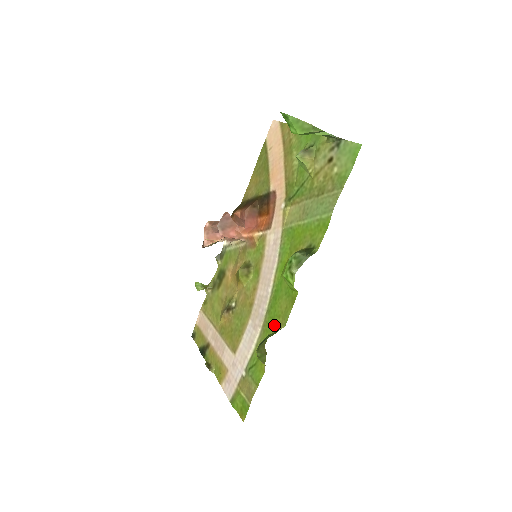
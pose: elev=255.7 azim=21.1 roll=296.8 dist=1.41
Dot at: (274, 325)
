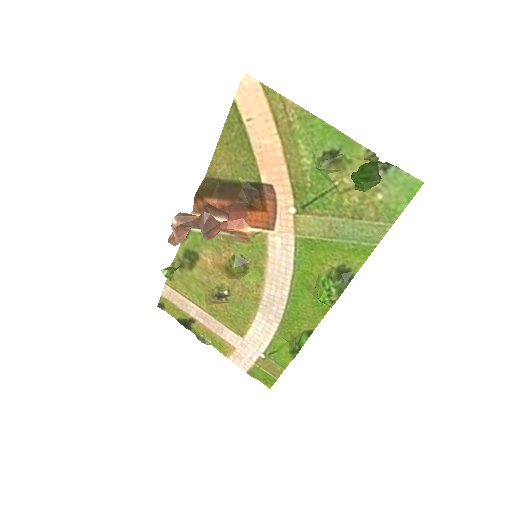
Dot at: (298, 325)
